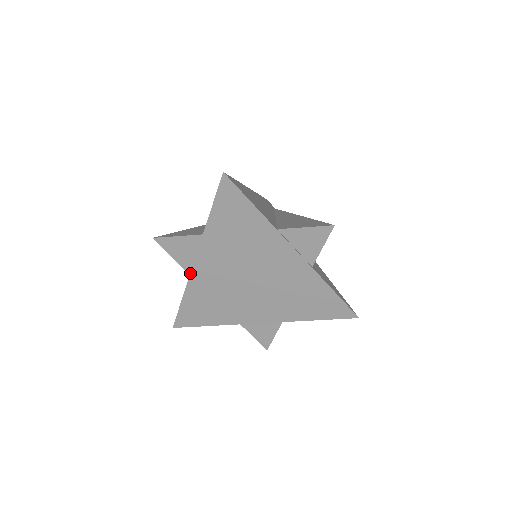
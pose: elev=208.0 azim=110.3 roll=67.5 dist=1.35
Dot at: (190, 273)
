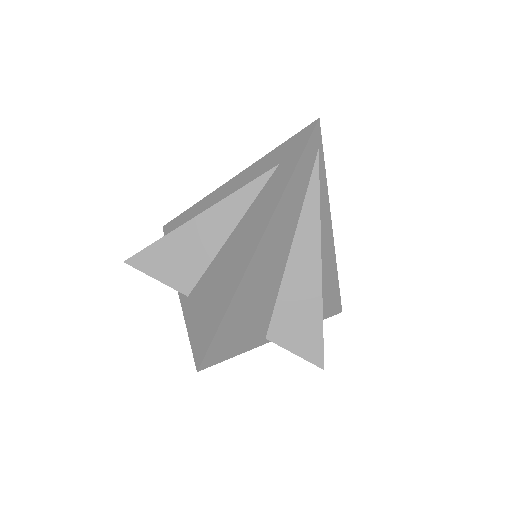
Dot at: occluded
